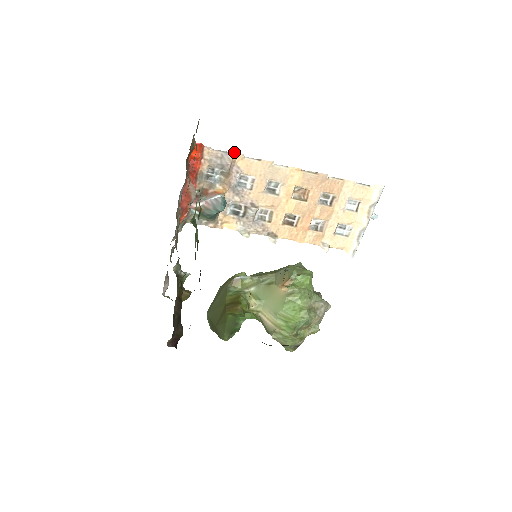
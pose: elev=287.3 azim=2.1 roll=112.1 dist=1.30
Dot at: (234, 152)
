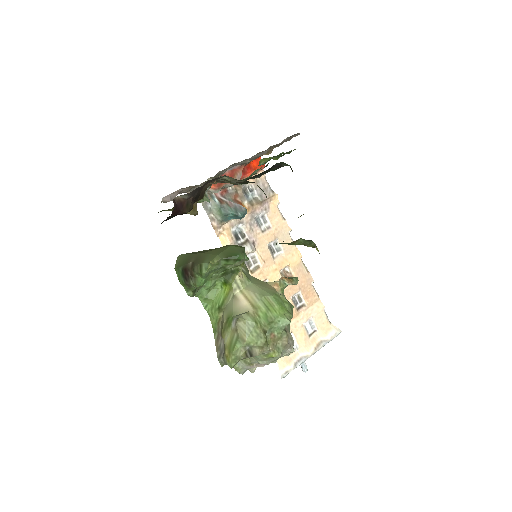
Dot at: (276, 194)
